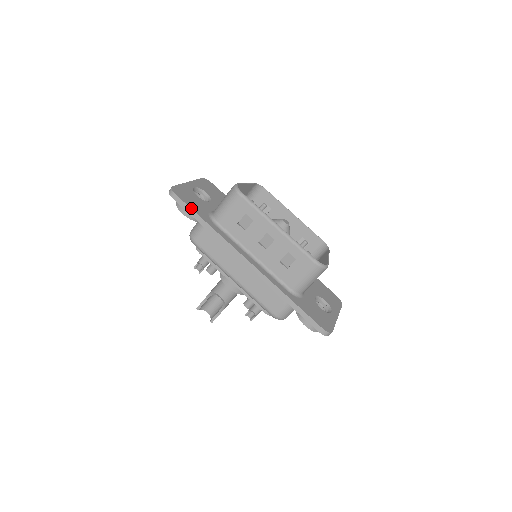
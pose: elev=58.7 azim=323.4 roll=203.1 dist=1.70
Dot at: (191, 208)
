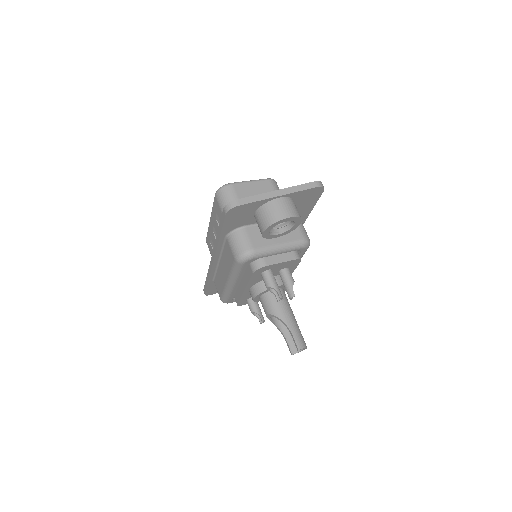
Dot at: (205, 284)
